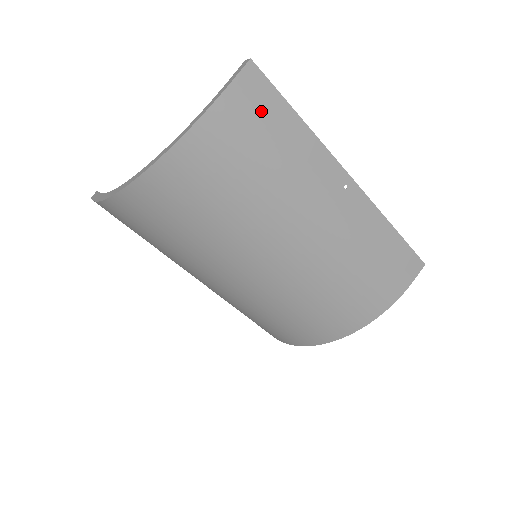
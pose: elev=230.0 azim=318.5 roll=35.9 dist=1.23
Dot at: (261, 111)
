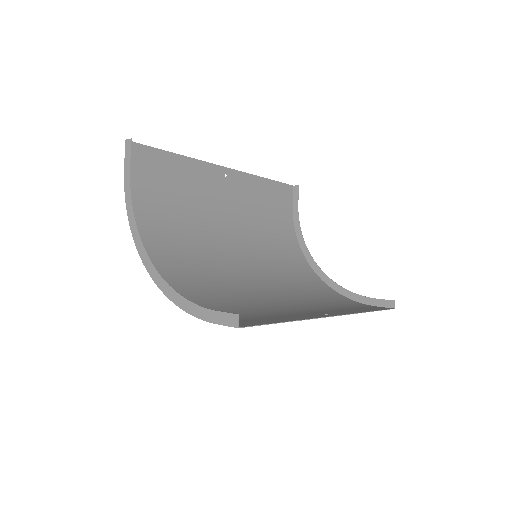
Dot at: (245, 321)
